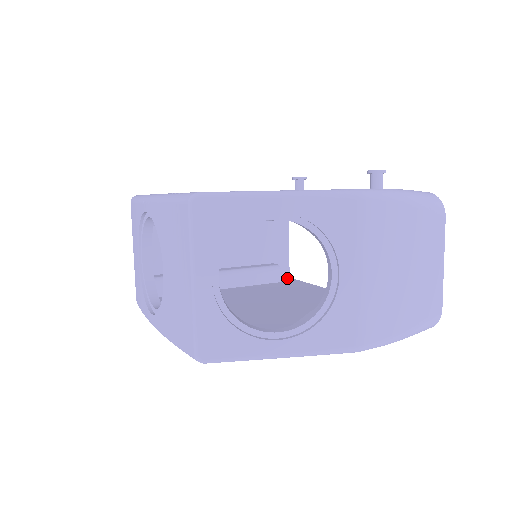
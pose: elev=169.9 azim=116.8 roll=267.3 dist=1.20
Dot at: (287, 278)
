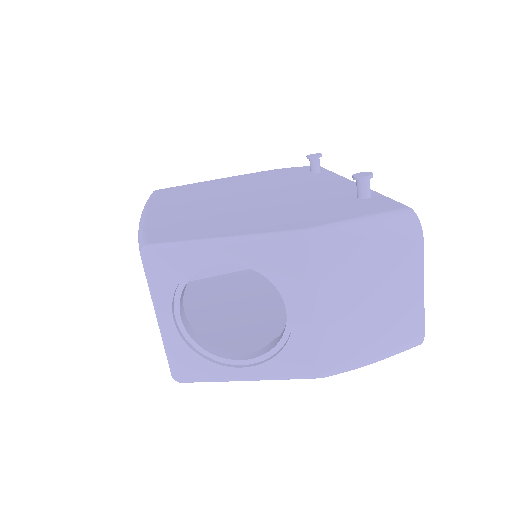
Dot at: occluded
